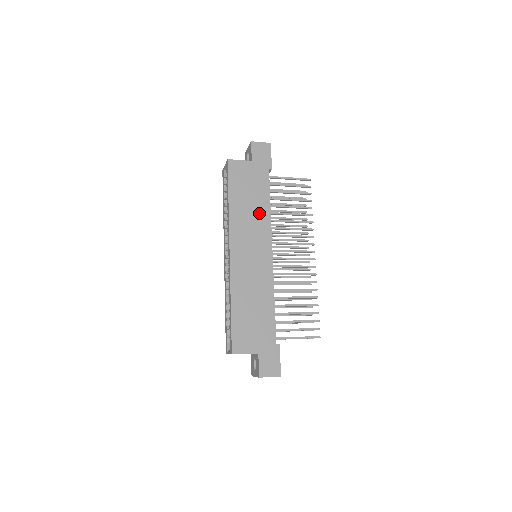
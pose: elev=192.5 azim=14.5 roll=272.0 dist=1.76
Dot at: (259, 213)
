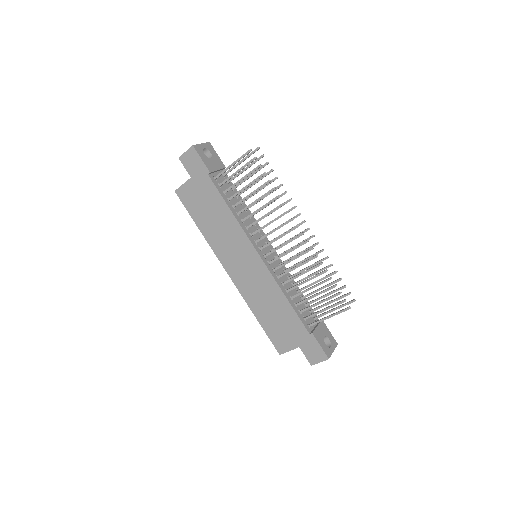
Dot at: (227, 224)
